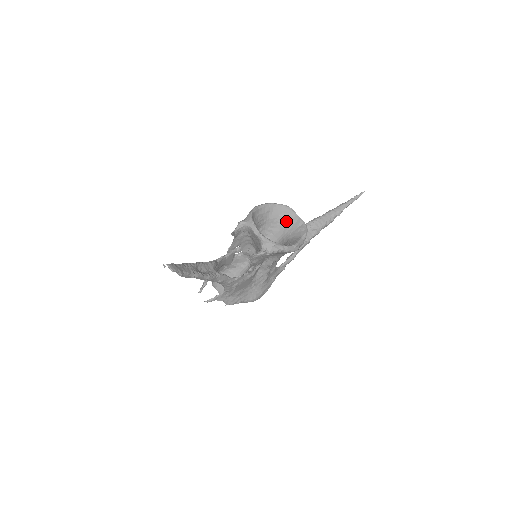
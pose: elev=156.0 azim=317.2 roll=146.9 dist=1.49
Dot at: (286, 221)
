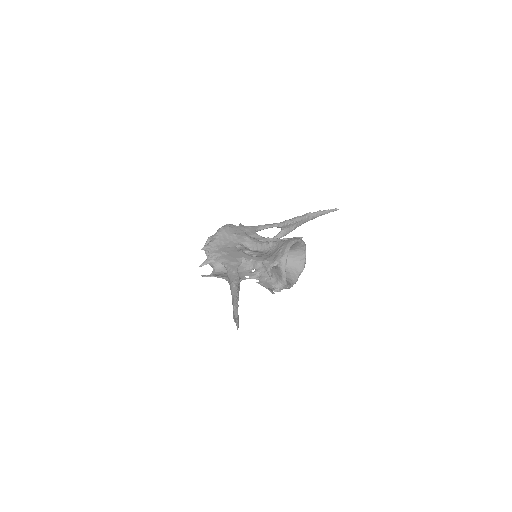
Dot at: (296, 251)
